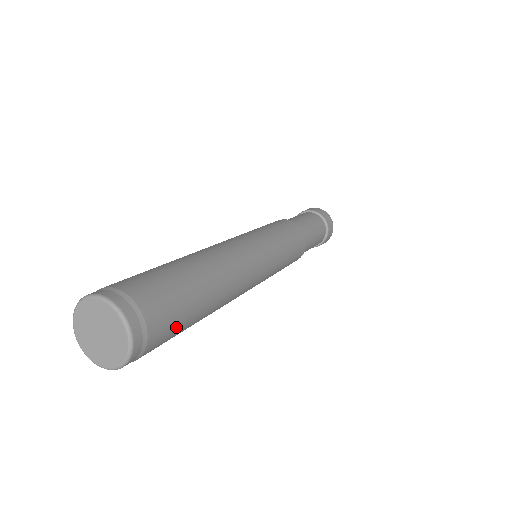
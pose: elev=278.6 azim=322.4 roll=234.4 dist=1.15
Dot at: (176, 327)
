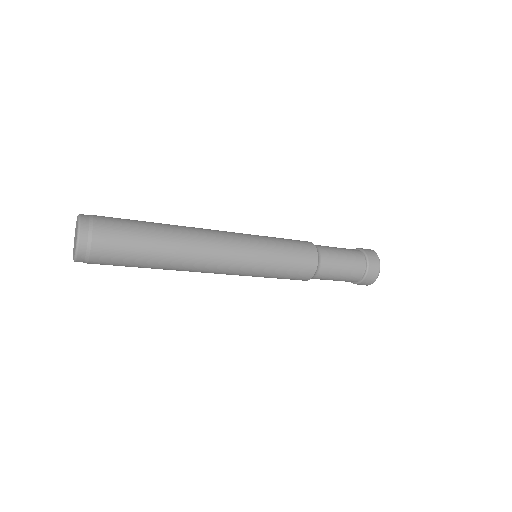
Dot at: (122, 250)
